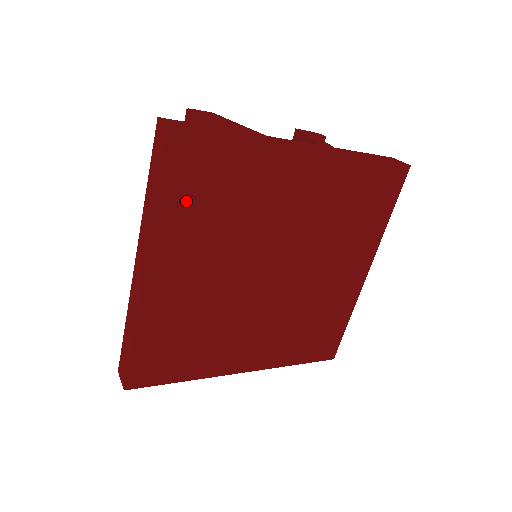
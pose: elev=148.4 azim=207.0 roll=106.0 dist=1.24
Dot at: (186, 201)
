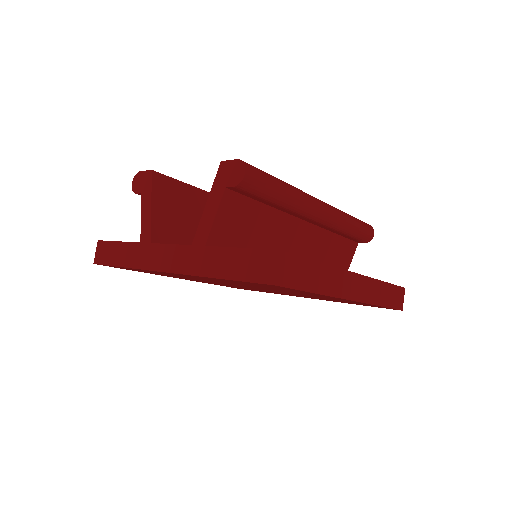
Dot at: occluded
